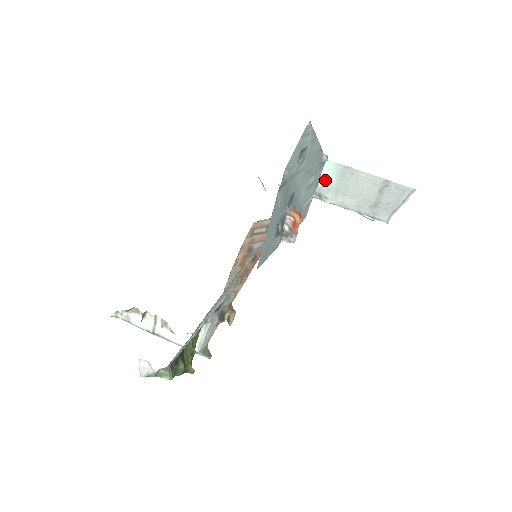
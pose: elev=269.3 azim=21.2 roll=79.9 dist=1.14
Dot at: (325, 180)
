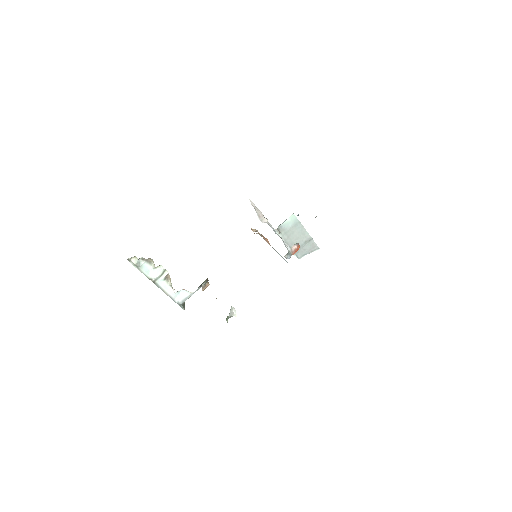
Dot at: (286, 223)
